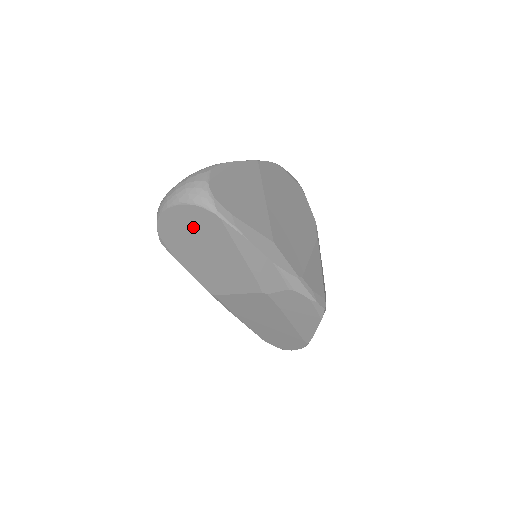
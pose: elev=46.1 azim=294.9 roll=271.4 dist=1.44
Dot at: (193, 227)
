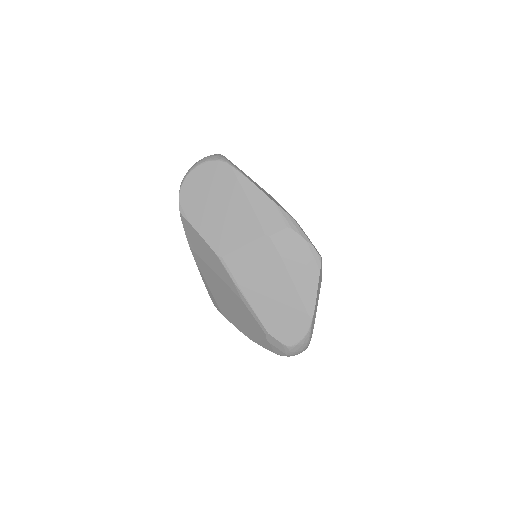
Dot at: (209, 183)
